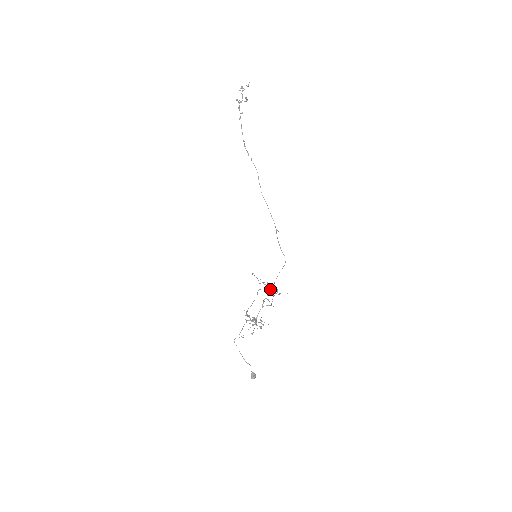
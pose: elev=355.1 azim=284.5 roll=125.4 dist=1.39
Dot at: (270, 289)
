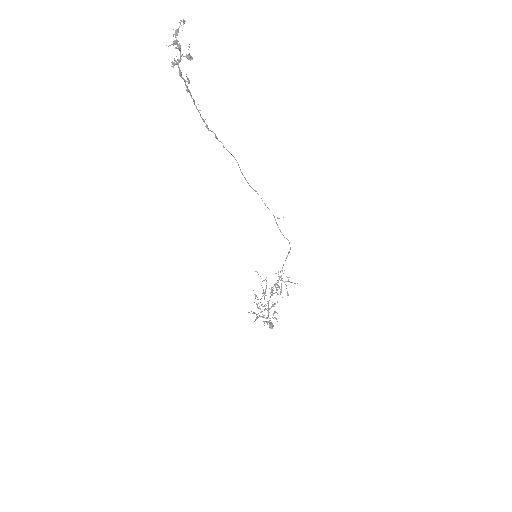
Dot at: (278, 287)
